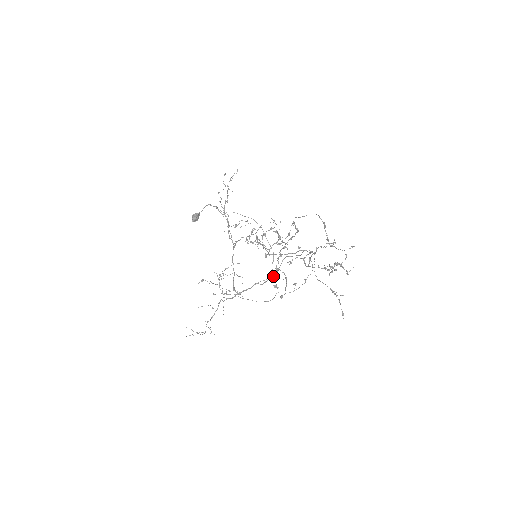
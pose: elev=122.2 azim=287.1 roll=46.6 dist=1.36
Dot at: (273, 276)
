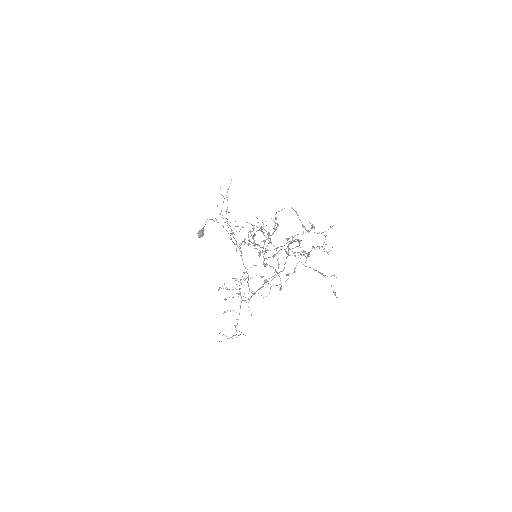
Dot at: (281, 271)
